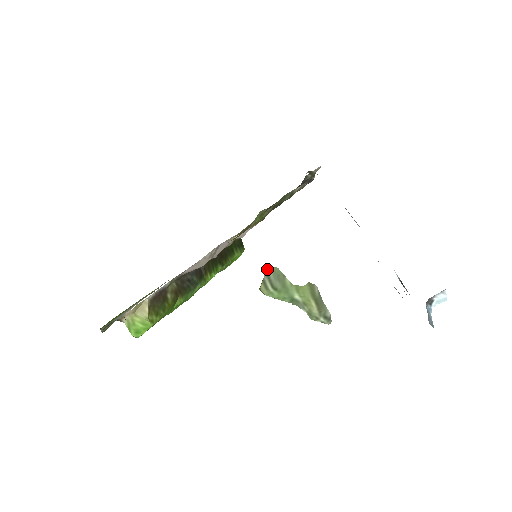
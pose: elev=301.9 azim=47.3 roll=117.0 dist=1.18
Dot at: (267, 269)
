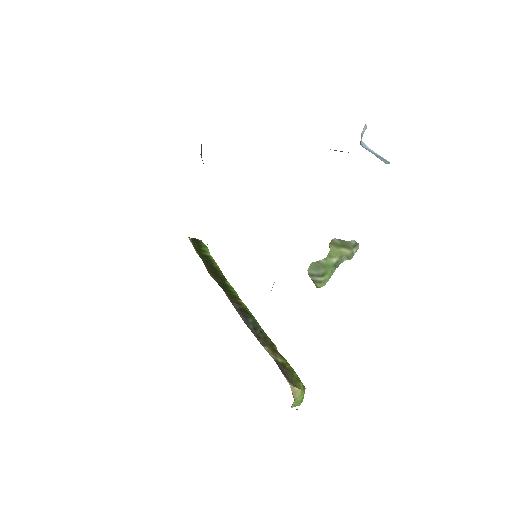
Dot at: (309, 273)
